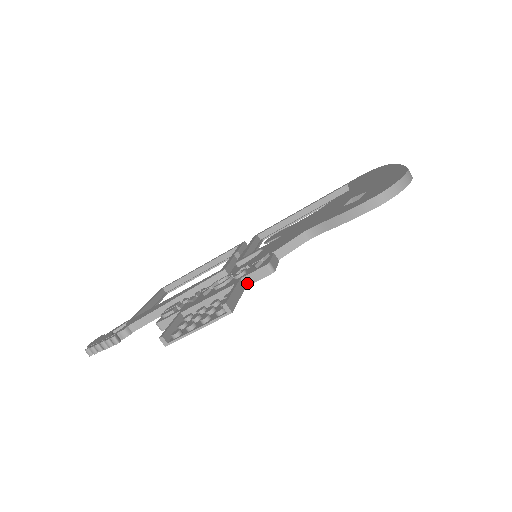
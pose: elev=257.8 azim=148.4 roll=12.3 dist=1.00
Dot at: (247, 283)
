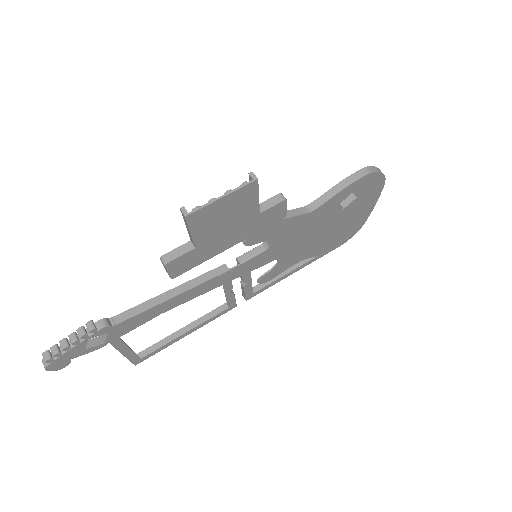
Dot at: (261, 210)
